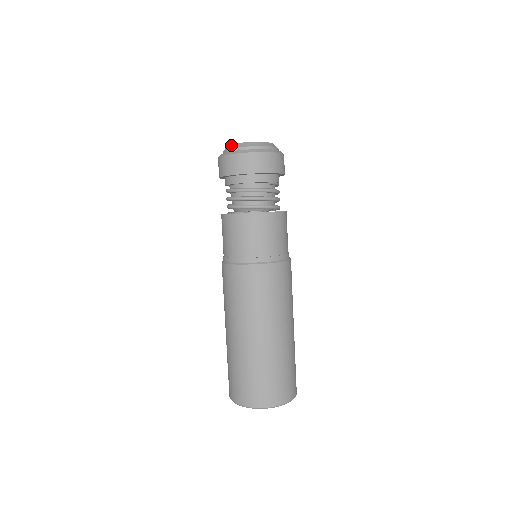
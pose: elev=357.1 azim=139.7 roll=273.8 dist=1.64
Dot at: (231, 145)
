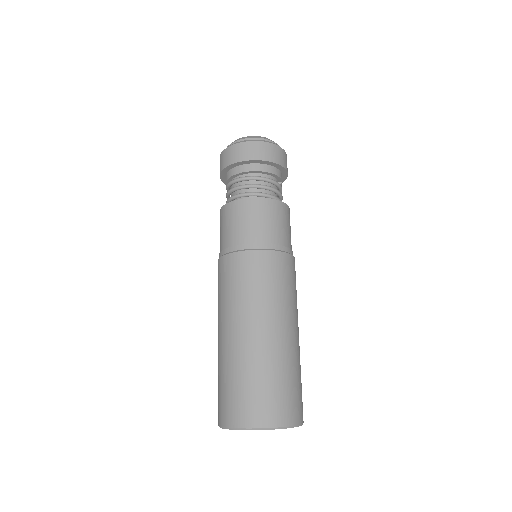
Dot at: (250, 136)
